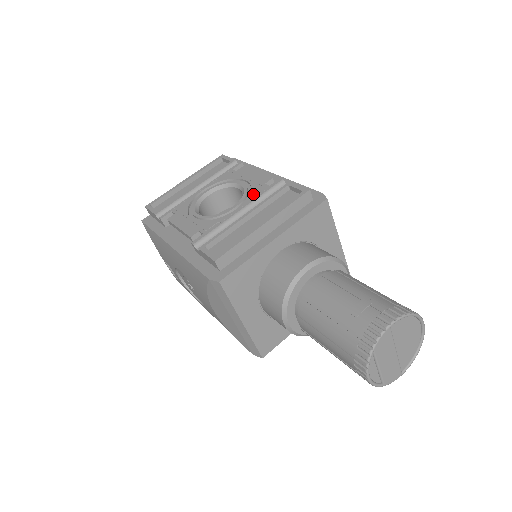
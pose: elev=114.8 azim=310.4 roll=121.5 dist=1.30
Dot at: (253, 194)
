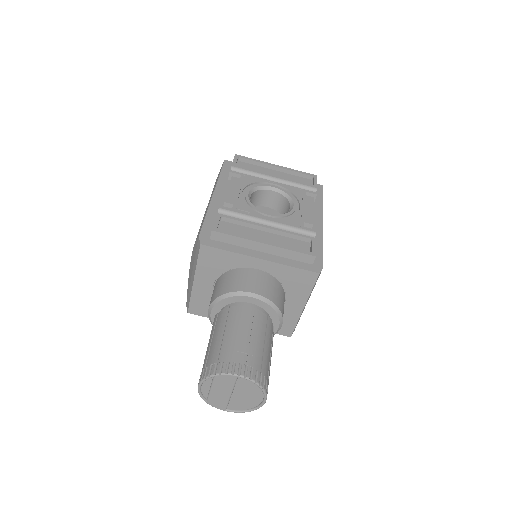
Dot at: (289, 220)
